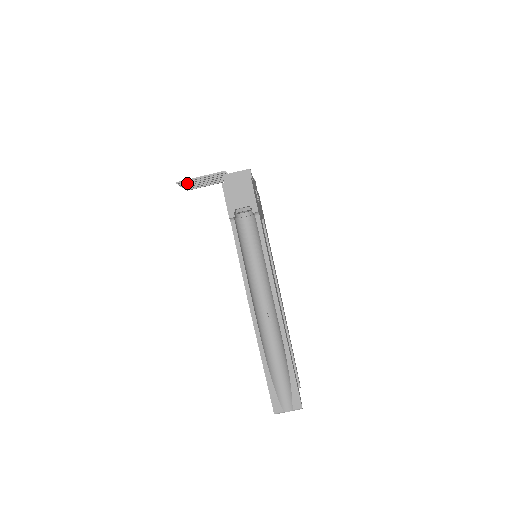
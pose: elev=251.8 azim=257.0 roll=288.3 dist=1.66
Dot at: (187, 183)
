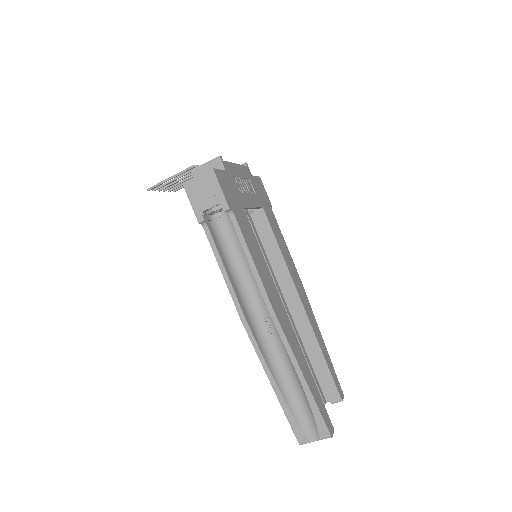
Dot at: (161, 187)
